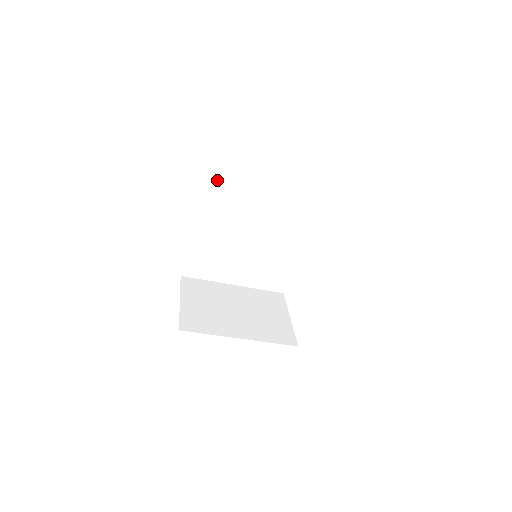
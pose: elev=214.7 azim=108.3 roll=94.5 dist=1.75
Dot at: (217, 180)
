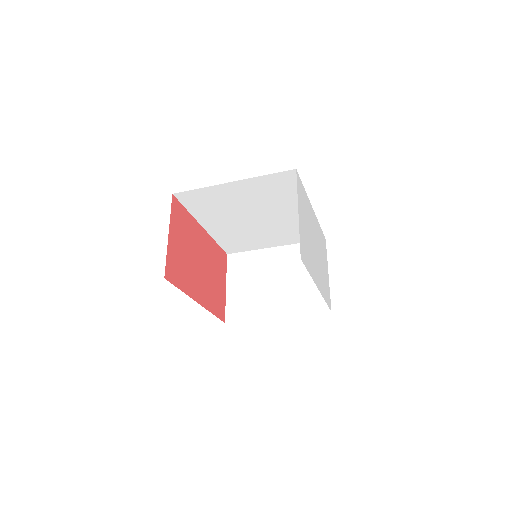
Dot at: (192, 202)
